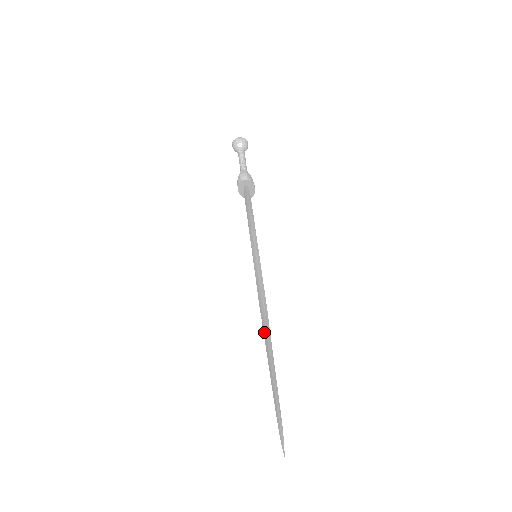
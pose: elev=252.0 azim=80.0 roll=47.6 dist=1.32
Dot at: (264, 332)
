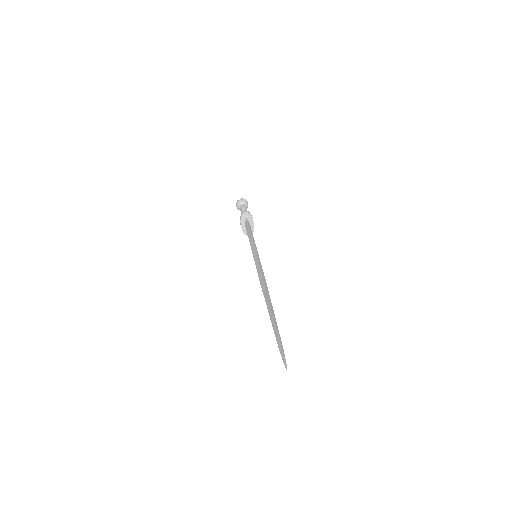
Dot at: (264, 293)
